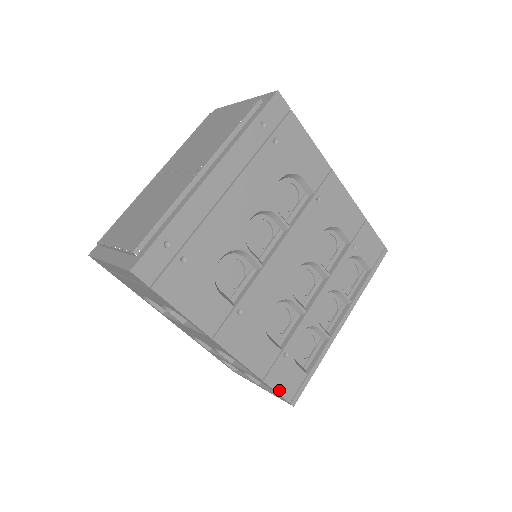
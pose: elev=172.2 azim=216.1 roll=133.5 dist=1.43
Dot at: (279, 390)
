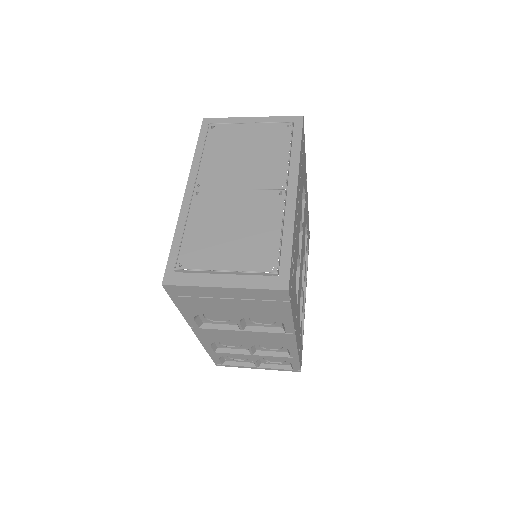
Dot at: (300, 362)
